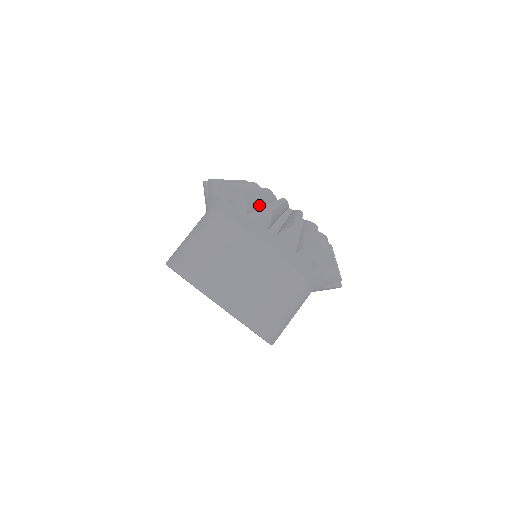
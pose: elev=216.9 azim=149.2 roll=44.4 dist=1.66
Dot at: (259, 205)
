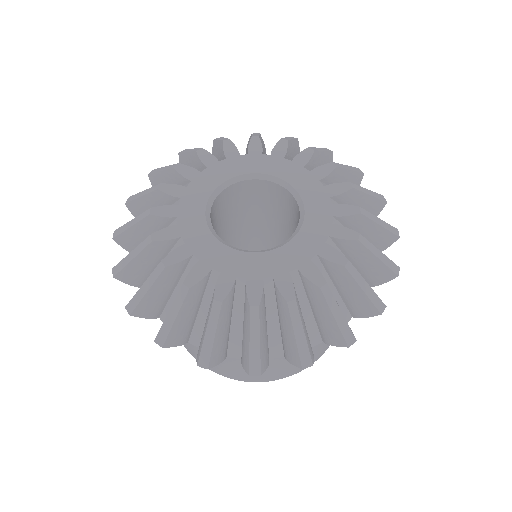
Dot at: (151, 267)
